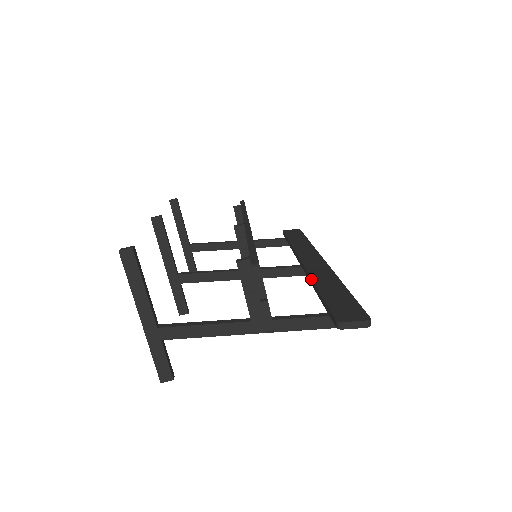
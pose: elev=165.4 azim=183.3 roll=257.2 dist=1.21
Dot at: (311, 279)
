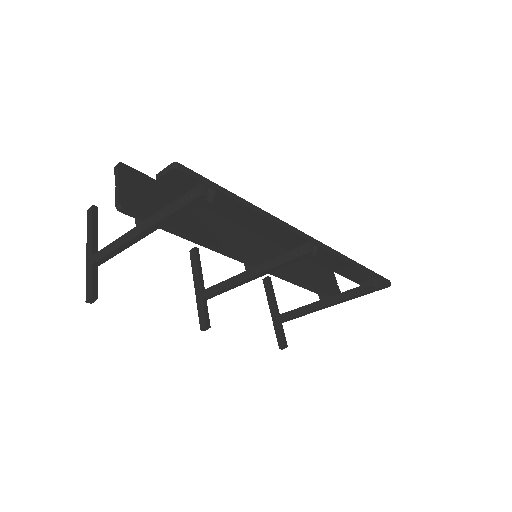
Dot at: occluded
